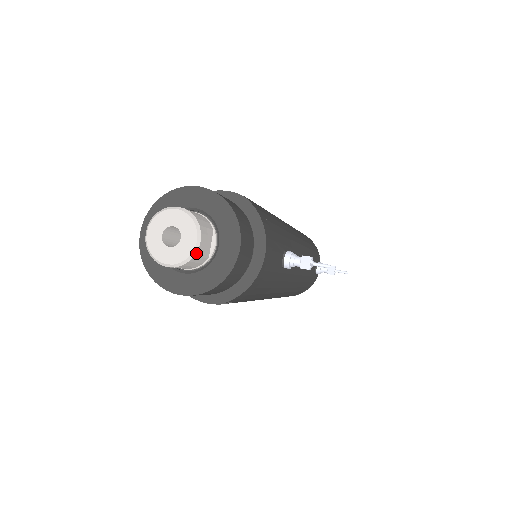
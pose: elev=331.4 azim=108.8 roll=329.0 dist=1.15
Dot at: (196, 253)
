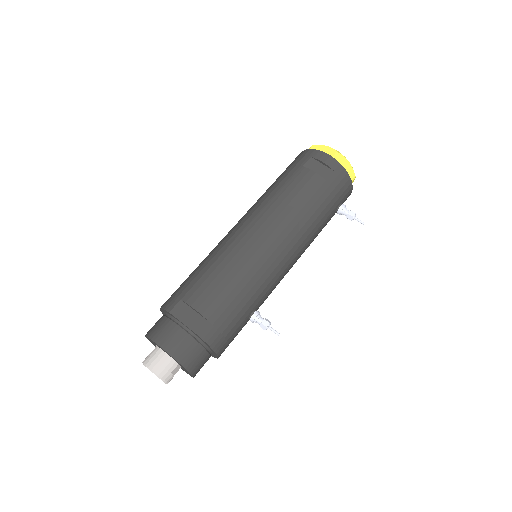
Dot at: occluded
